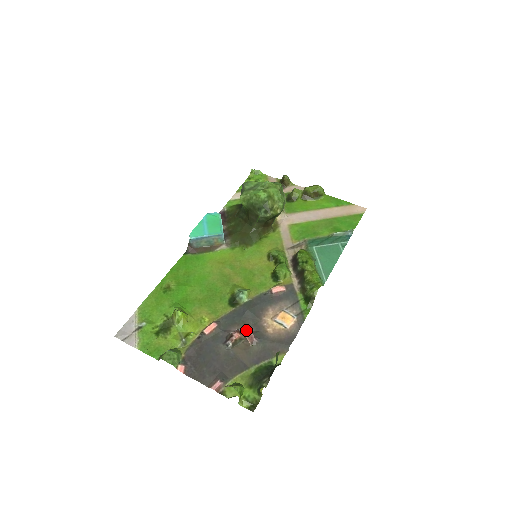
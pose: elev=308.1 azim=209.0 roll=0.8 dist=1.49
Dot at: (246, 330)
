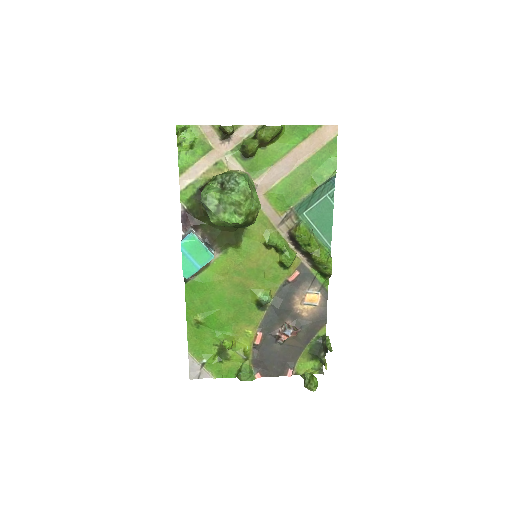
Dot at: (291, 333)
